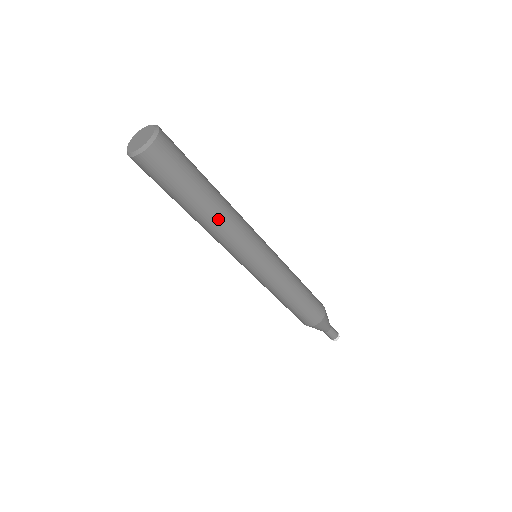
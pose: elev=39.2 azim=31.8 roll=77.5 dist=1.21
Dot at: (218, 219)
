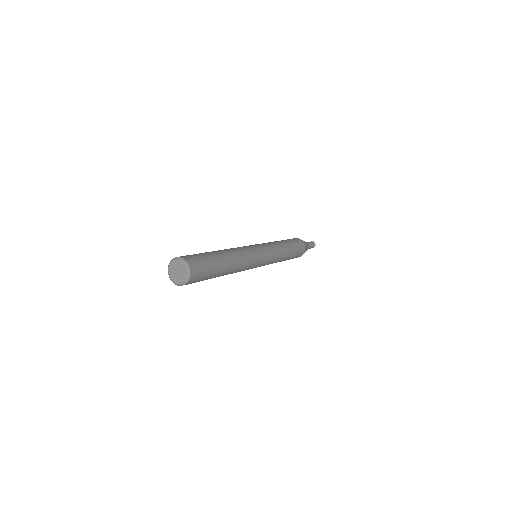
Dot at: occluded
